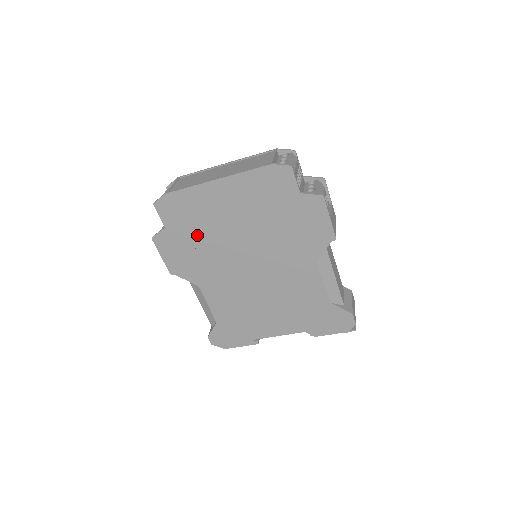
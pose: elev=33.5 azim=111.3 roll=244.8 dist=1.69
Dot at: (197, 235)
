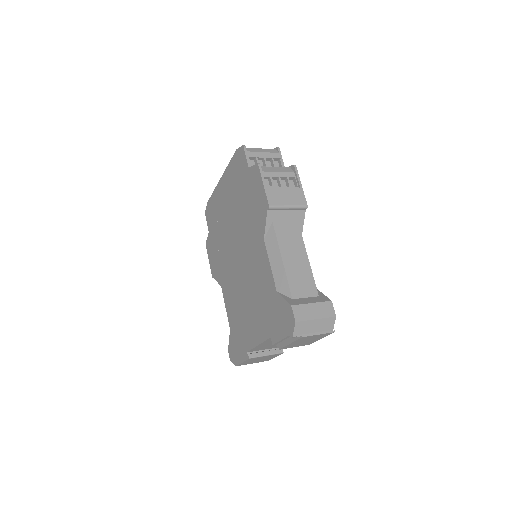
Dot at: (218, 233)
